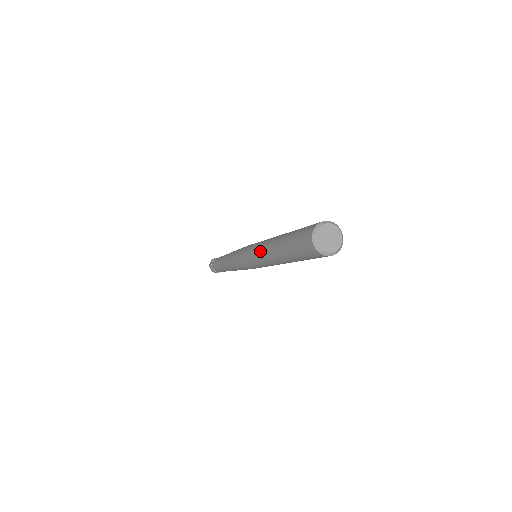
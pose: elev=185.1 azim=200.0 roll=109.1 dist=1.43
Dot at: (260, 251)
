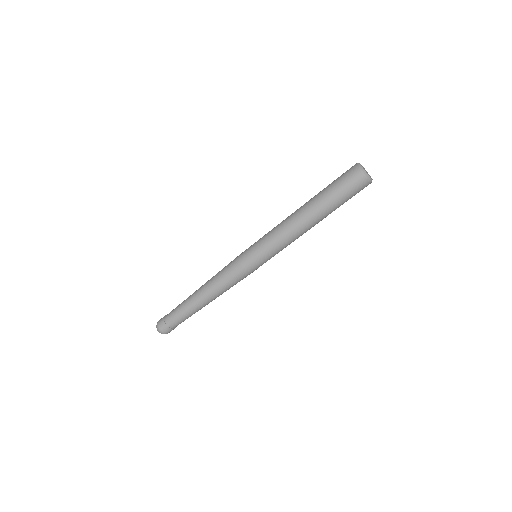
Dot at: (284, 232)
